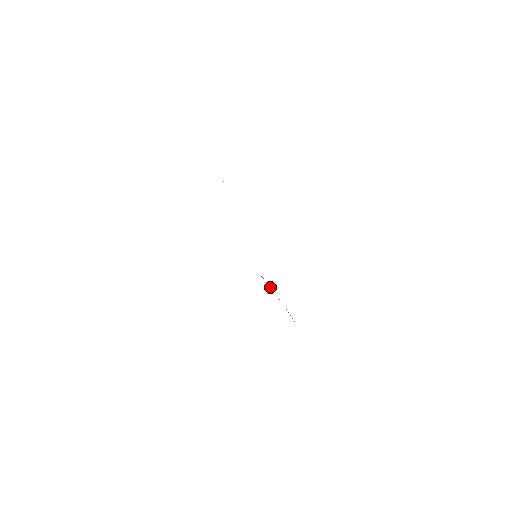
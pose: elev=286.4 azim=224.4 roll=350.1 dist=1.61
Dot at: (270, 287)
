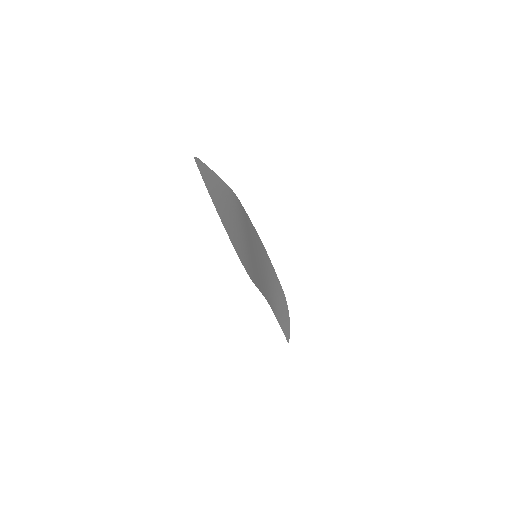
Dot at: (281, 301)
